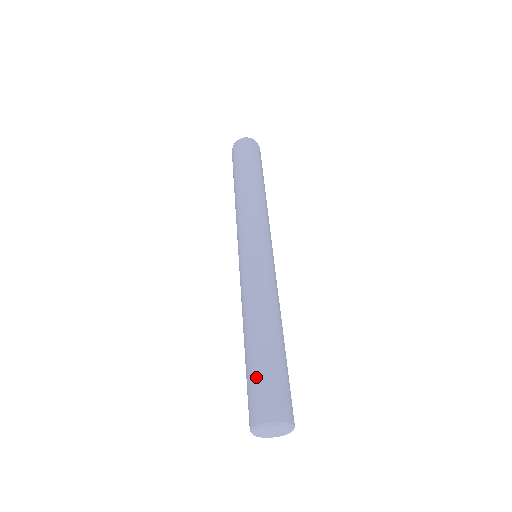
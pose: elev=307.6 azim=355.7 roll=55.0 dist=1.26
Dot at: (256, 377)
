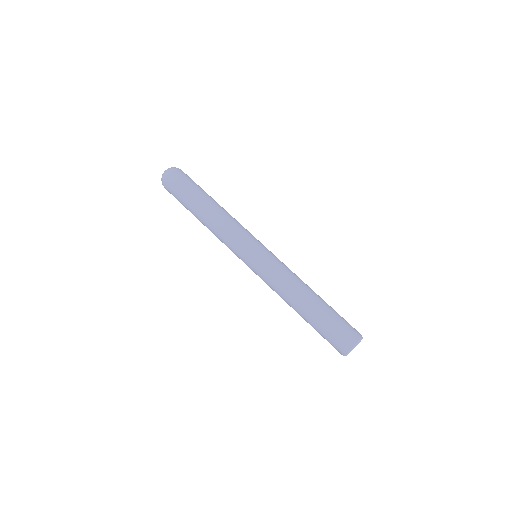
Dot at: (326, 330)
